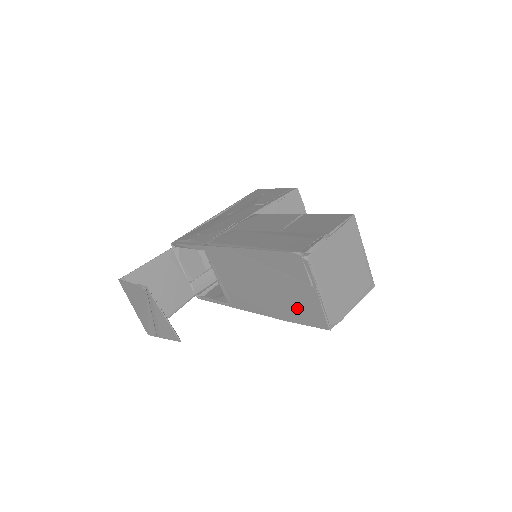
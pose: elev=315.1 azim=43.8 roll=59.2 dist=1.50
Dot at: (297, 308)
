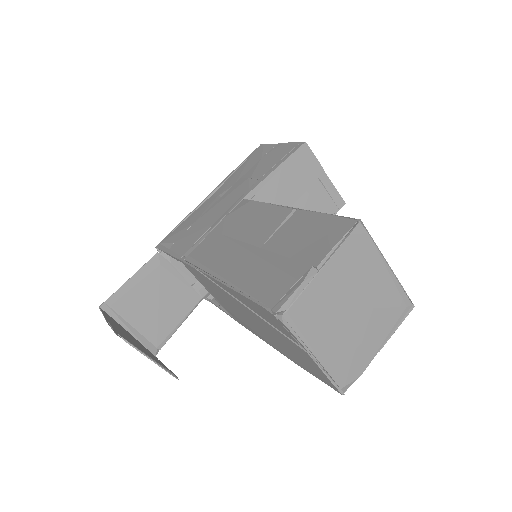
Dot at: (297, 358)
